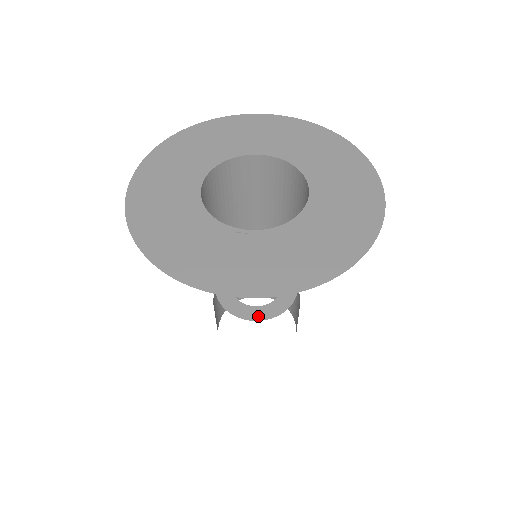
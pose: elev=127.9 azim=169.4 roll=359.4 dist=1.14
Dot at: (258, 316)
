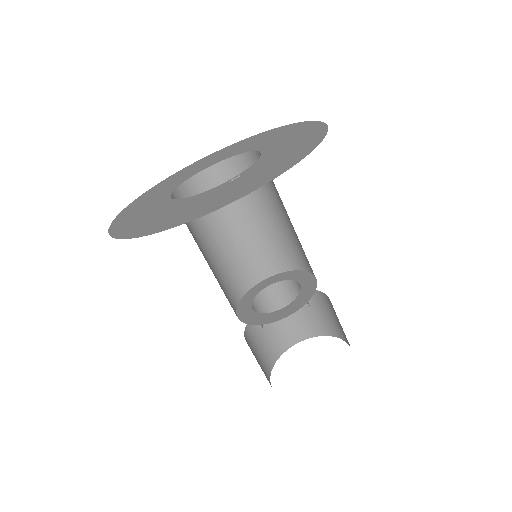
Dot at: (301, 303)
